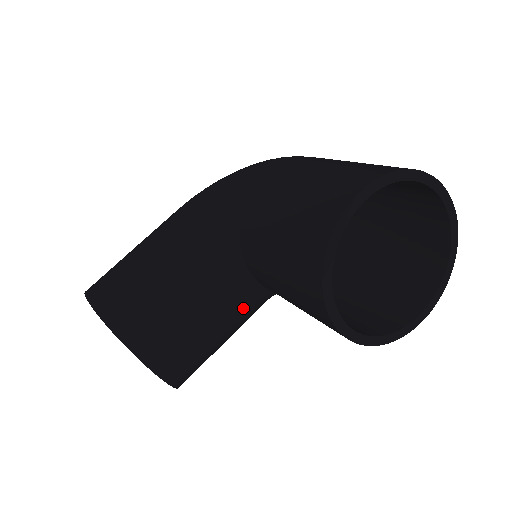
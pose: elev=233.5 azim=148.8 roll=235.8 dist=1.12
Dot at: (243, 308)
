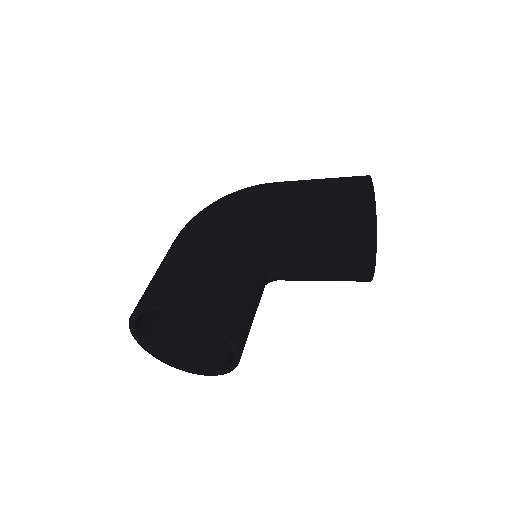
Dot at: occluded
